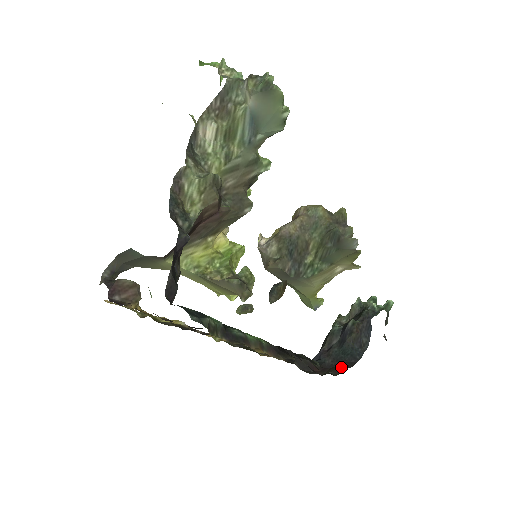
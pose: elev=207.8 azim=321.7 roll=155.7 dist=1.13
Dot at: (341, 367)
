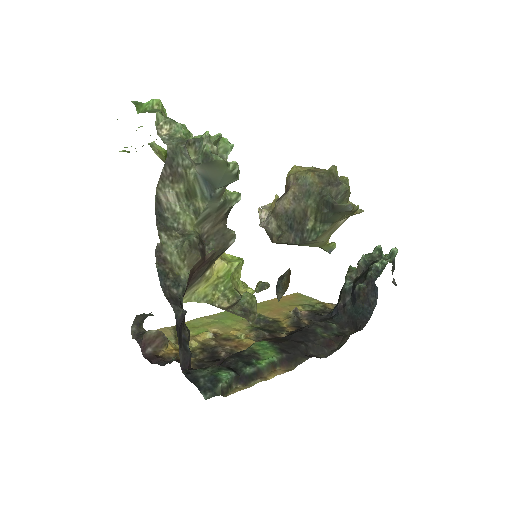
Dot at: (355, 326)
